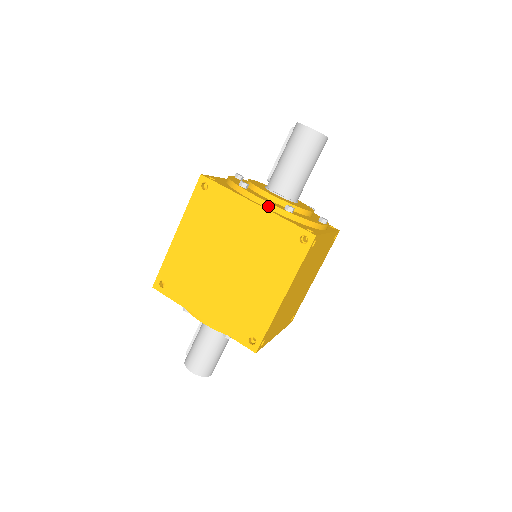
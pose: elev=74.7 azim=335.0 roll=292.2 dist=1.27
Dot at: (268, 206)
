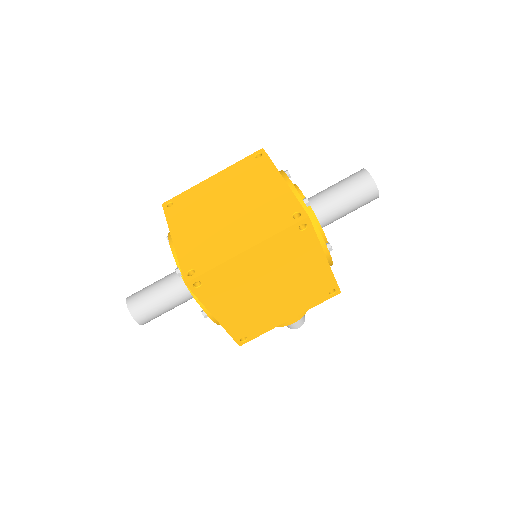
Dot at: (291, 187)
